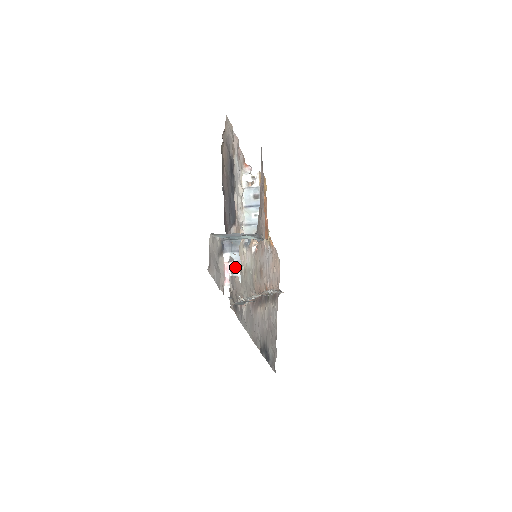
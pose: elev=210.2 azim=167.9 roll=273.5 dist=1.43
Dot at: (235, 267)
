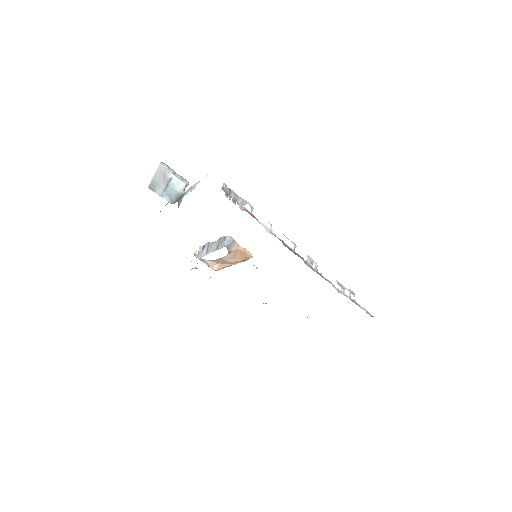
Dot at: (191, 189)
